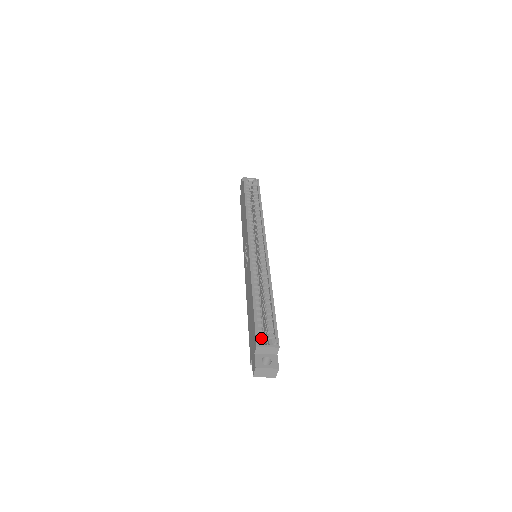
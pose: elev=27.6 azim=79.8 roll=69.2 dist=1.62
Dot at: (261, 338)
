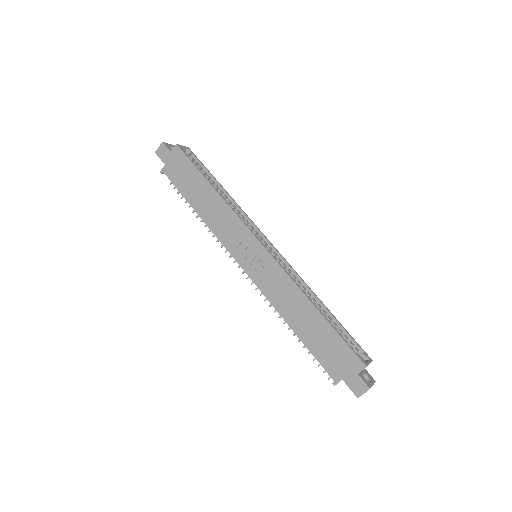
Dot at: occluded
